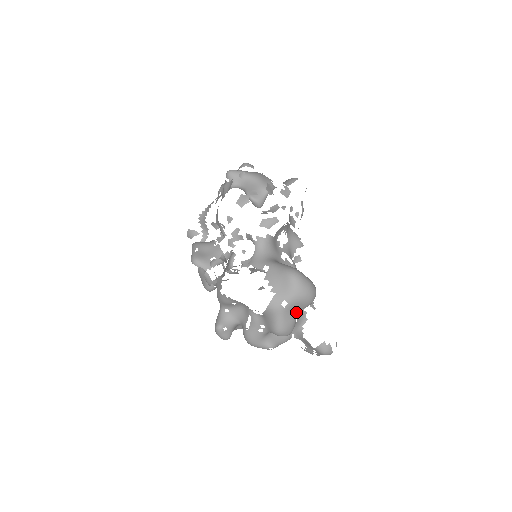
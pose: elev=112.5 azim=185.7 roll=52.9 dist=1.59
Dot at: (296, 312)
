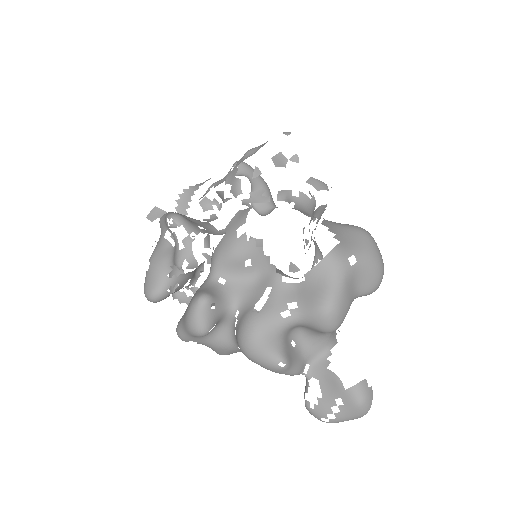
Dot at: (355, 292)
